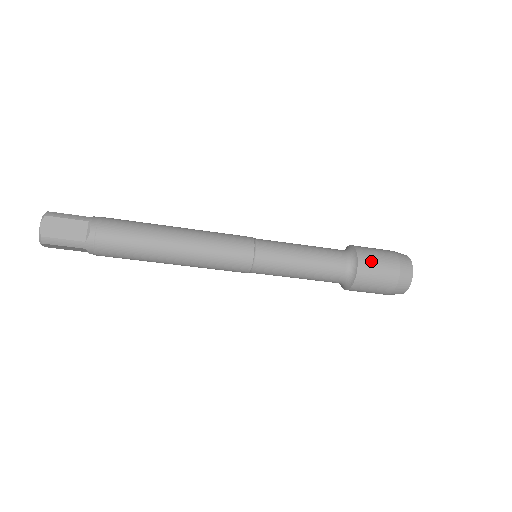
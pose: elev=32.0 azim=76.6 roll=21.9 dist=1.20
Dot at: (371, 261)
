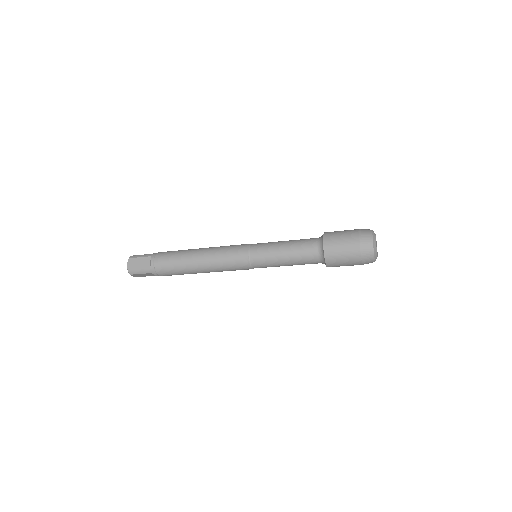
Dot at: (334, 241)
